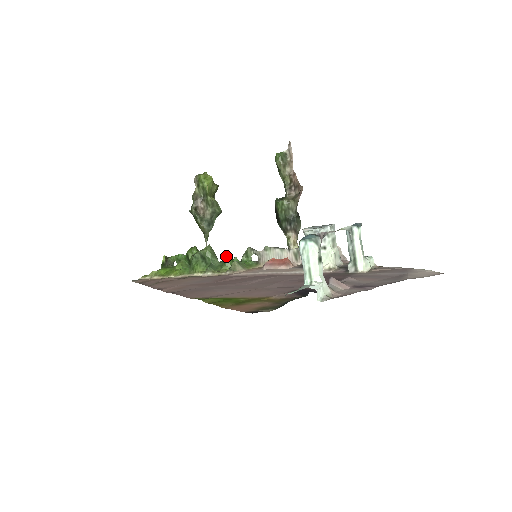
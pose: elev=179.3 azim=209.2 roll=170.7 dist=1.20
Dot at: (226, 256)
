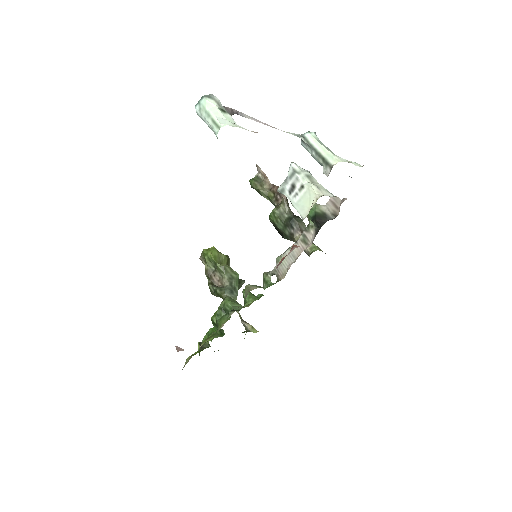
Dot at: (243, 293)
